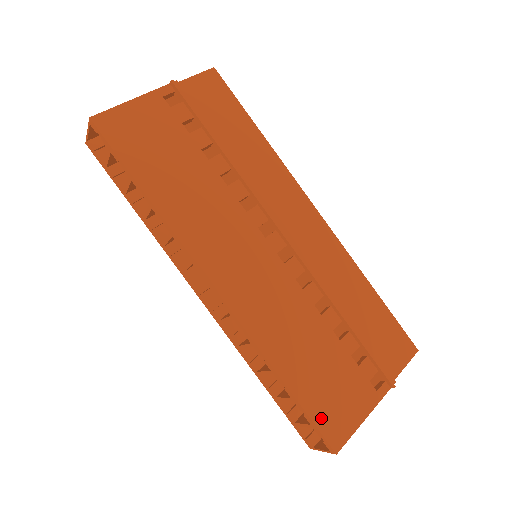
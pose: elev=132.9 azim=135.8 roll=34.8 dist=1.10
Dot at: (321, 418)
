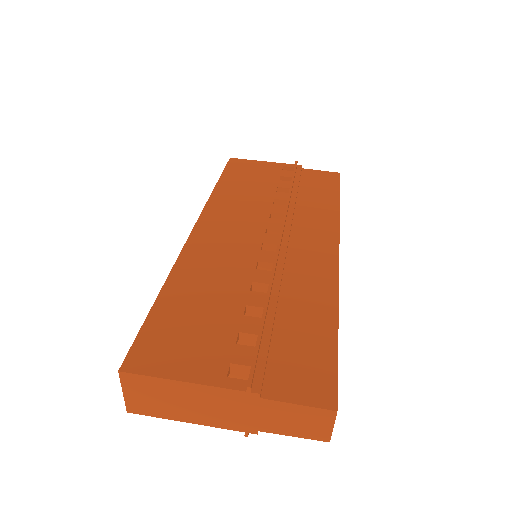
Dot at: (148, 338)
